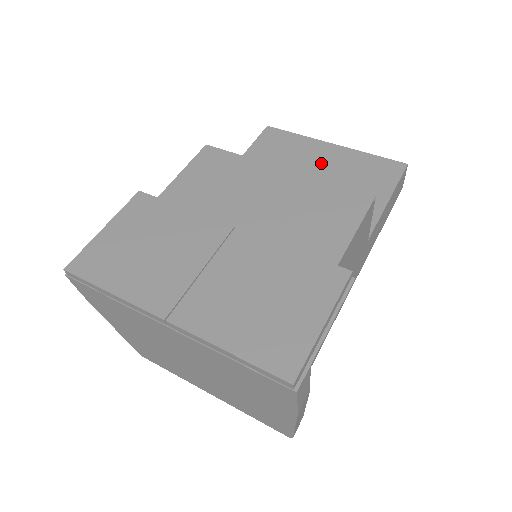
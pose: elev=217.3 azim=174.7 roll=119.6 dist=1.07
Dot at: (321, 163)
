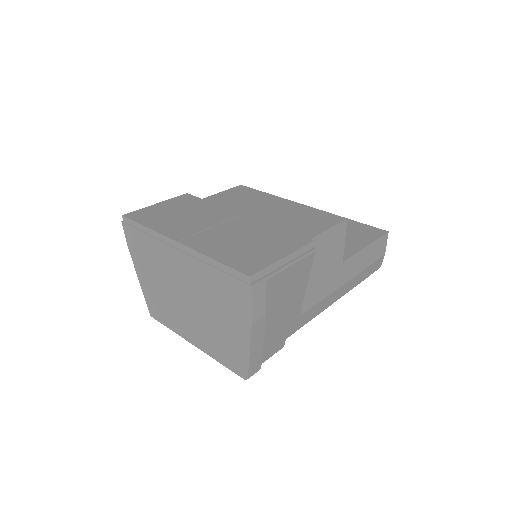
Dot at: occluded
